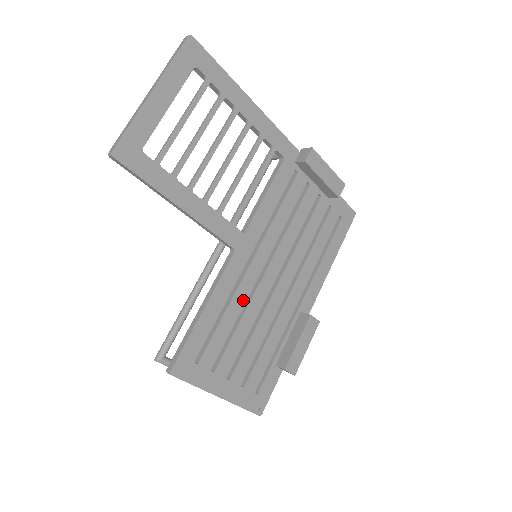
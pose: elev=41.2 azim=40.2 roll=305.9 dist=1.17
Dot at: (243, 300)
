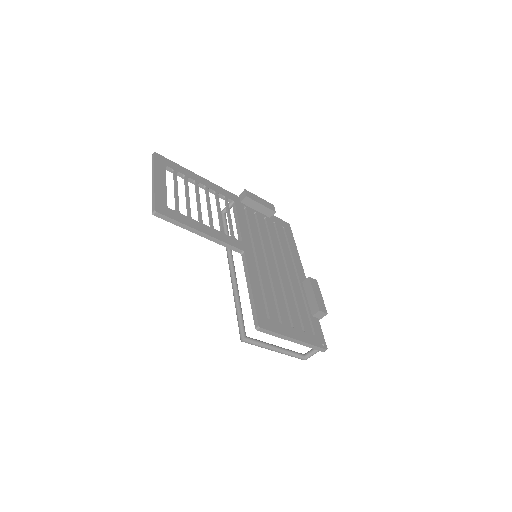
Dot at: (267, 279)
